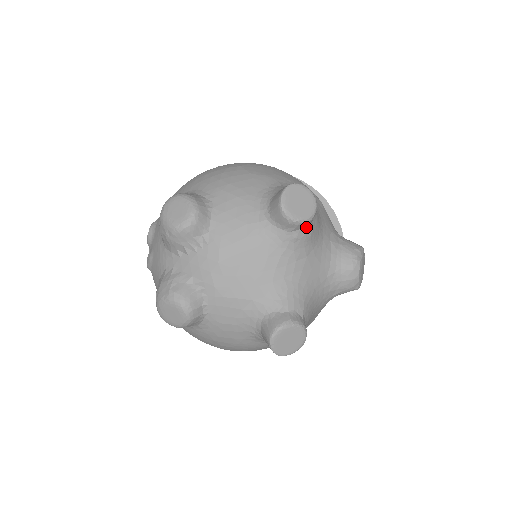
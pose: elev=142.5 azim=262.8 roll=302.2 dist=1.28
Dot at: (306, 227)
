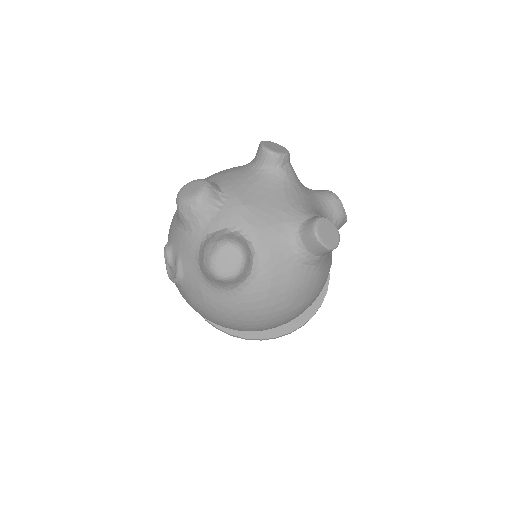
Dot at: (289, 163)
